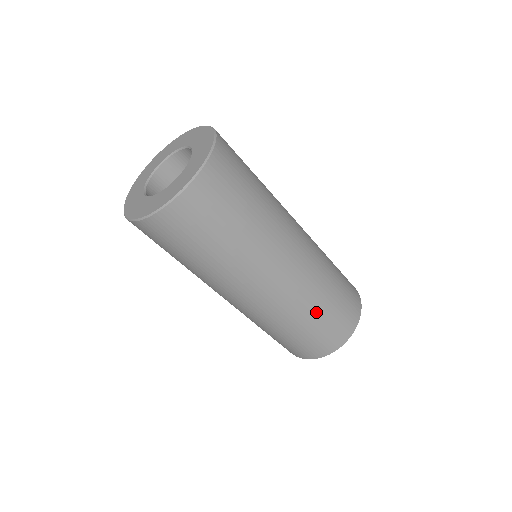
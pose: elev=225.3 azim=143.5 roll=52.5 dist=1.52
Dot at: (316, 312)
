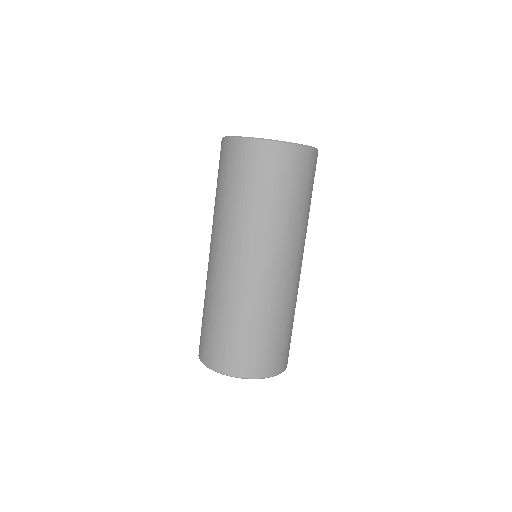
Dot at: (282, 322)
